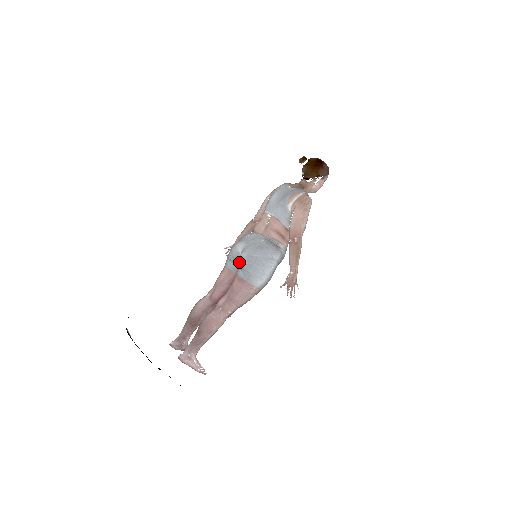
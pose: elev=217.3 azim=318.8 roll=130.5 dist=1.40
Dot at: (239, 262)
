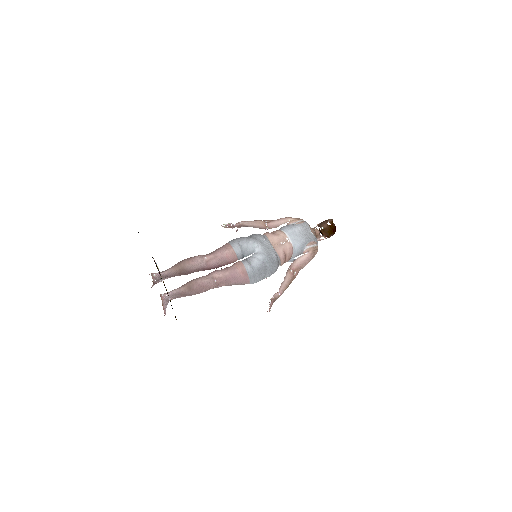
Dot at: (248, 255)
